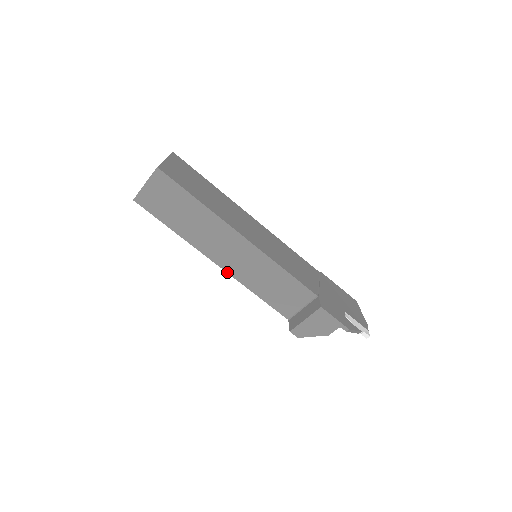
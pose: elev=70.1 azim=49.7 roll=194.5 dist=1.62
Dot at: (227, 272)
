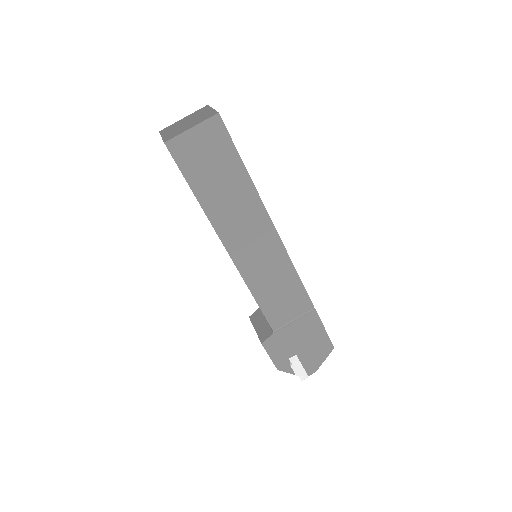
Dot at: occluded
